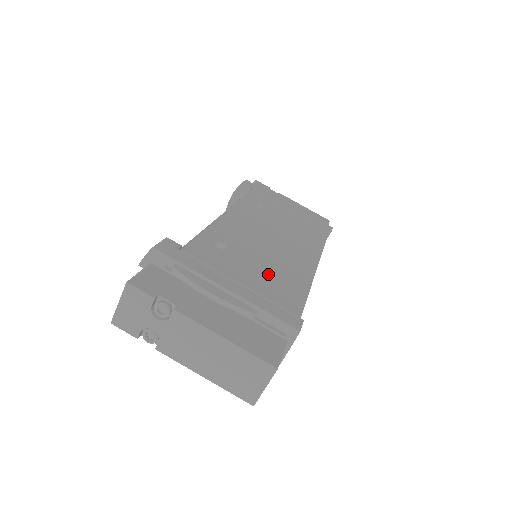
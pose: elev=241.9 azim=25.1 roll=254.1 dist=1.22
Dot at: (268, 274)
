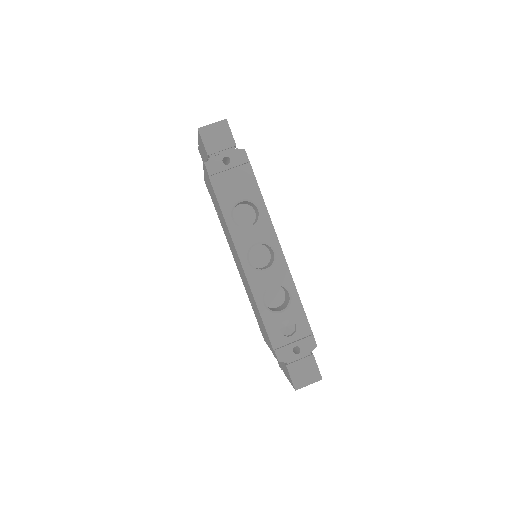
Dot at: occluded
